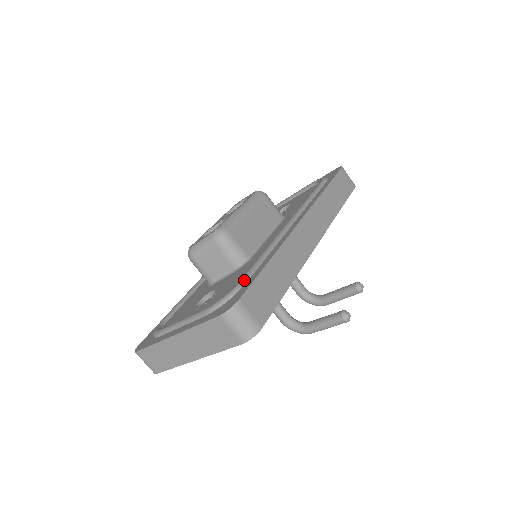
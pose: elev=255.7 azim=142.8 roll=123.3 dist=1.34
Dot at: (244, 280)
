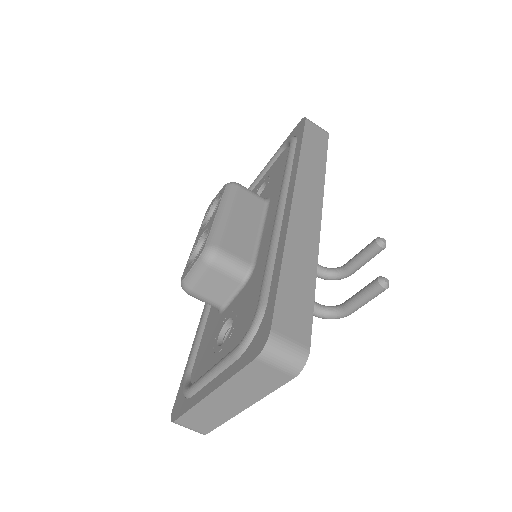
Dot at: (263, 300)
